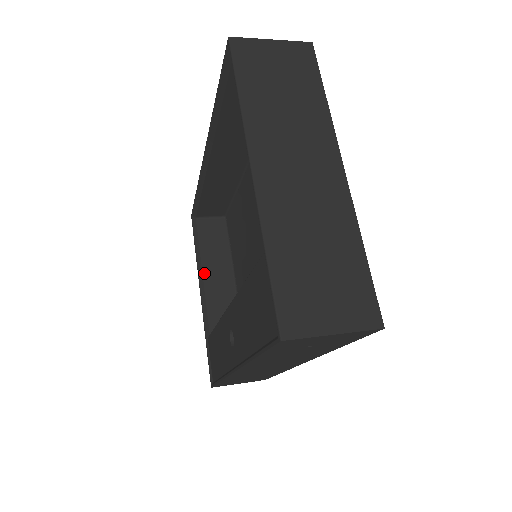
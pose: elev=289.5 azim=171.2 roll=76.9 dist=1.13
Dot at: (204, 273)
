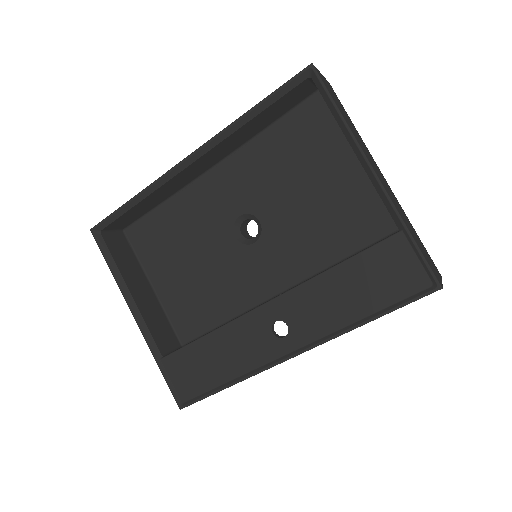
Dot at: (131, 292)
